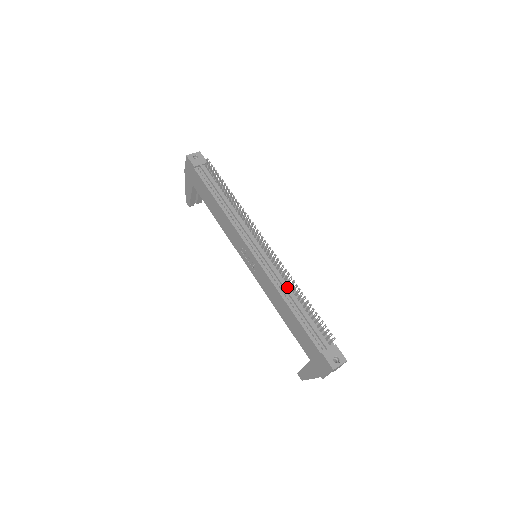
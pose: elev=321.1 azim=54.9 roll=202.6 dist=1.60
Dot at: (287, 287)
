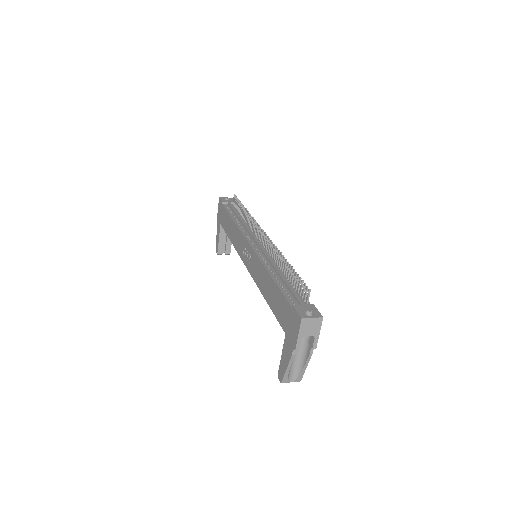
Dot at: (274, 263)
